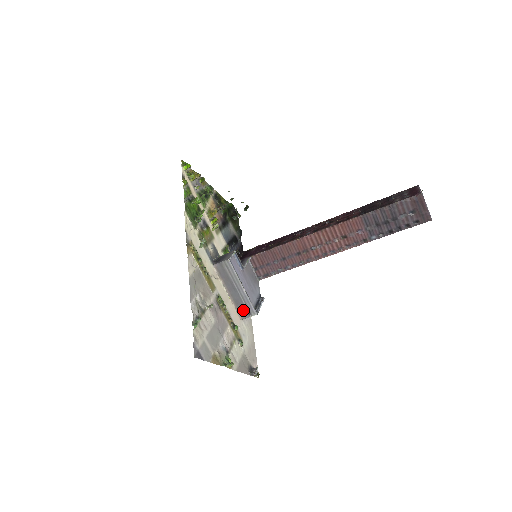
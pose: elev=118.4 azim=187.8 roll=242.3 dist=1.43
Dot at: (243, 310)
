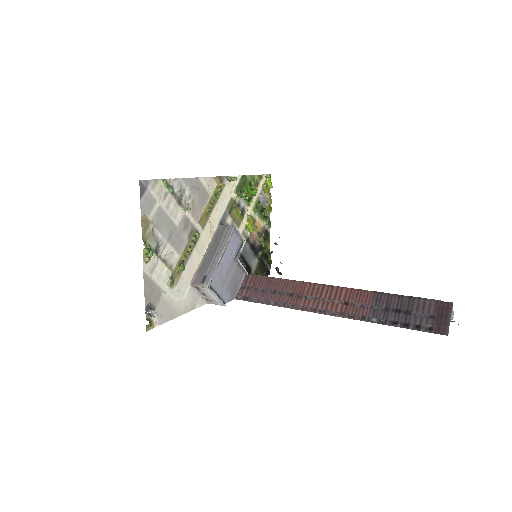
Dot at: (201, 275)
